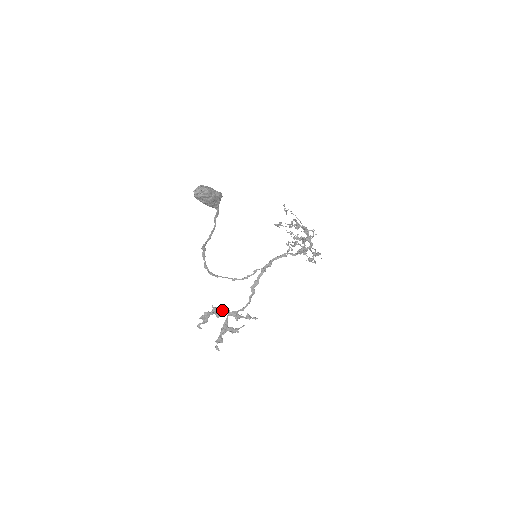
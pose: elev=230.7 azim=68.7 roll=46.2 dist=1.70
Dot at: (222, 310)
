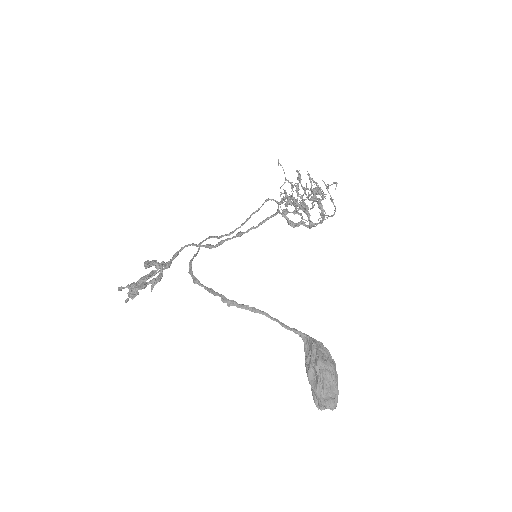
Dot at: (159, 267)
